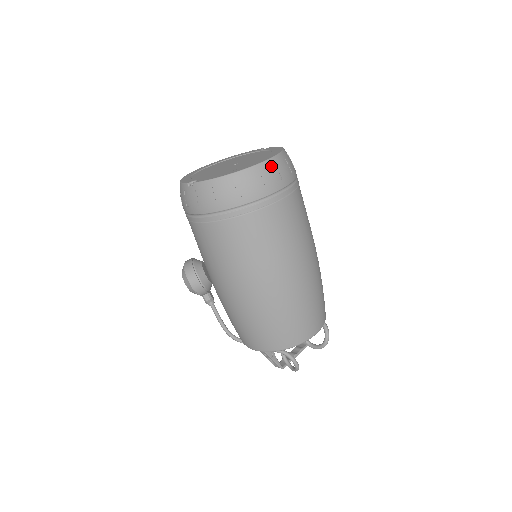
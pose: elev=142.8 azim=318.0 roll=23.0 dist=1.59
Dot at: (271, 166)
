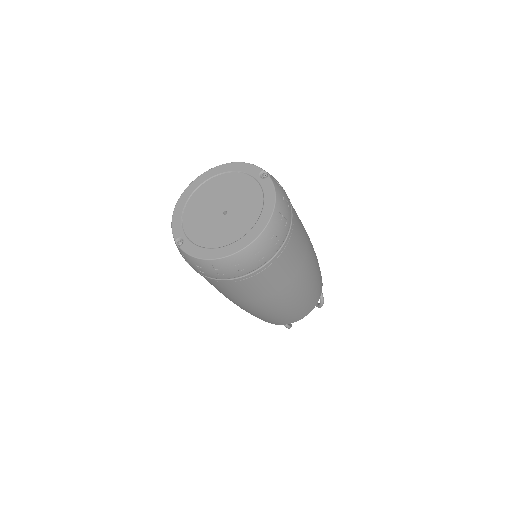
Dot at: (252, 250)
